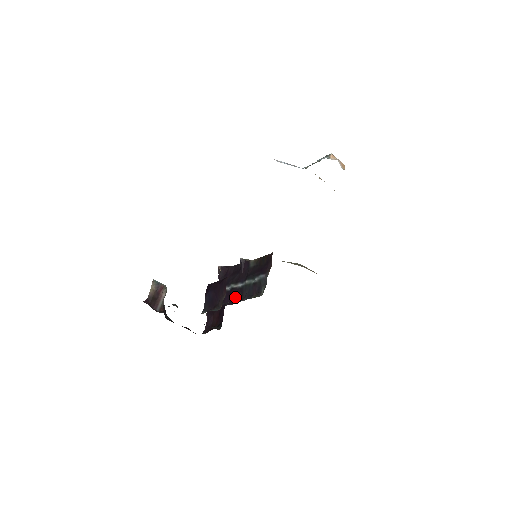
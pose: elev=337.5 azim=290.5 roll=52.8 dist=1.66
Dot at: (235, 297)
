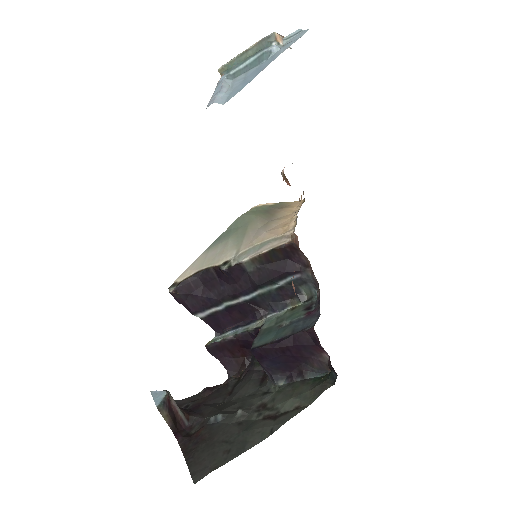
Dot at: (244, 313)
